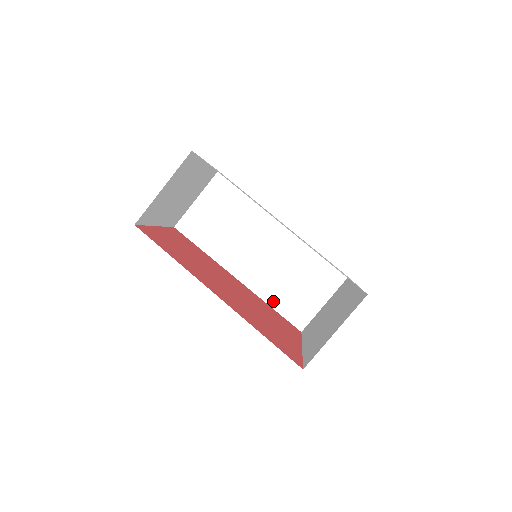
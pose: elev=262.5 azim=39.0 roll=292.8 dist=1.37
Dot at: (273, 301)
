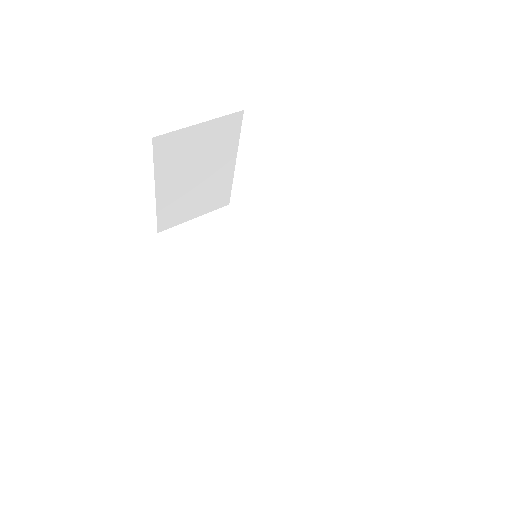
Dot at: (240, 352)
